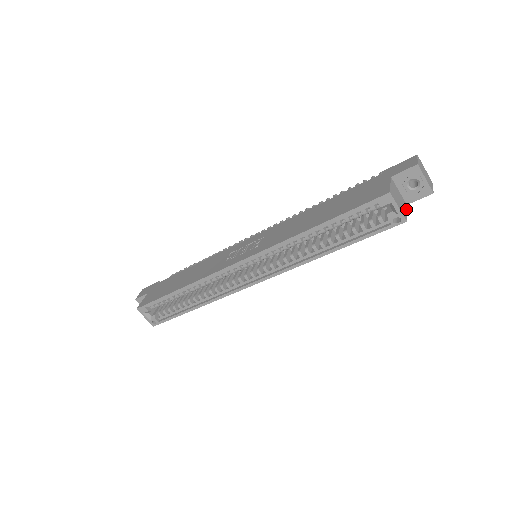
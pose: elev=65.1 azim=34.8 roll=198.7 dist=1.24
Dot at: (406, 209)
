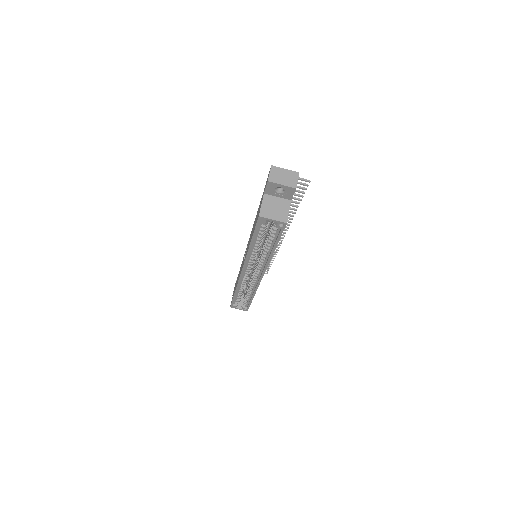
Dot at: (288, 208)
